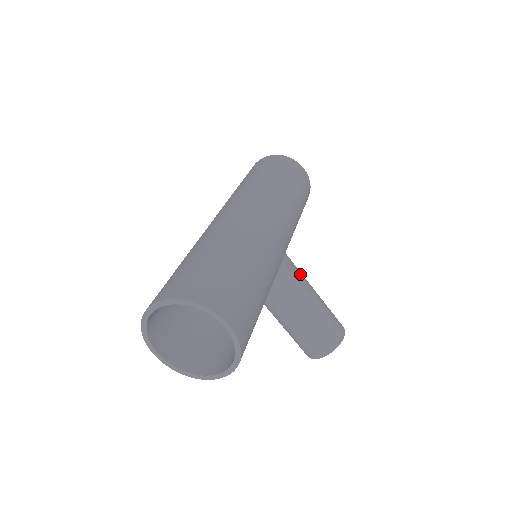
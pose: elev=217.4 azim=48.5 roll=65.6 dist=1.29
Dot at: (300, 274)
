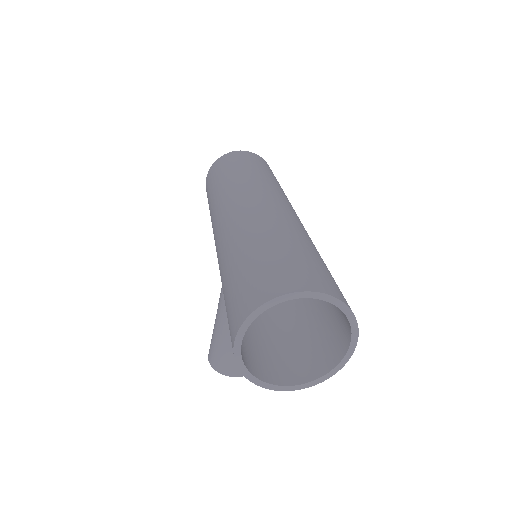
Dot at: occluded
